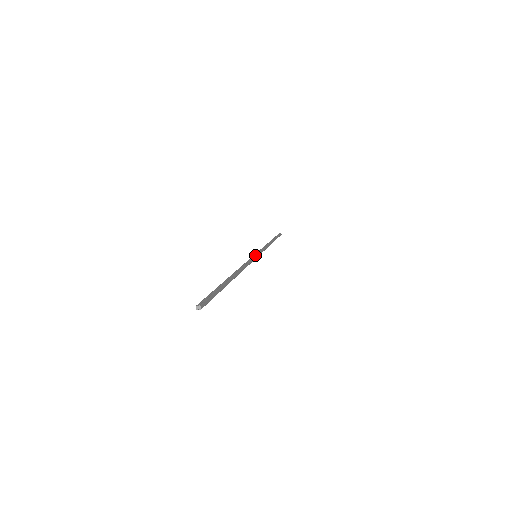
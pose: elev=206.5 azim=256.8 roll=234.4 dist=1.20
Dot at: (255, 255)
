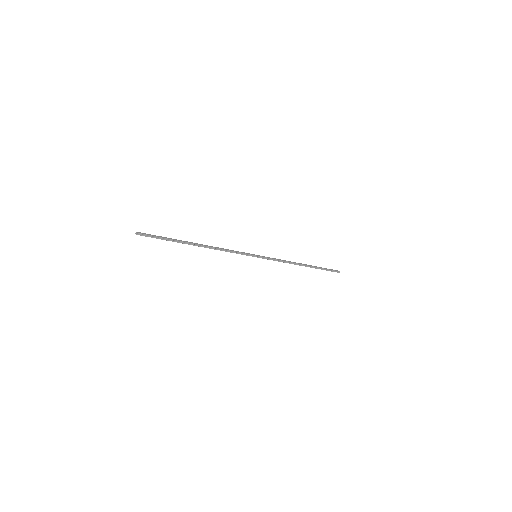
Dot at: (252, 254)
